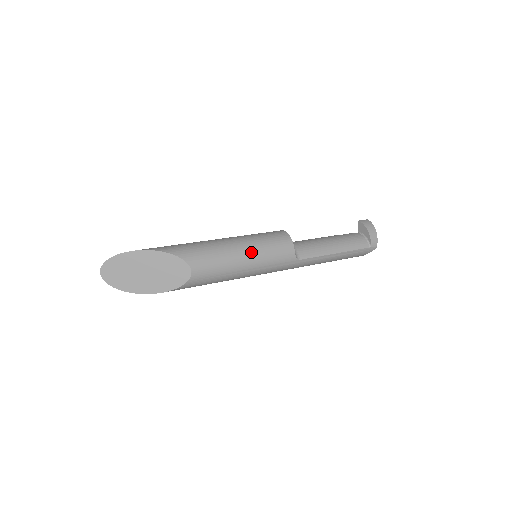
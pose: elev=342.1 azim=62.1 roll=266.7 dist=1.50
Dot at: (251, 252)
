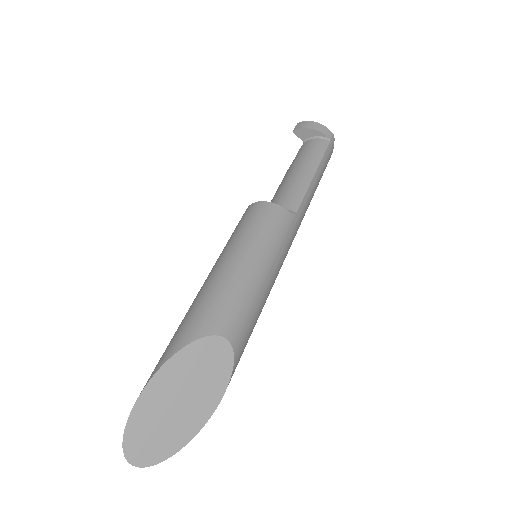
Dot at: (252, 253)
